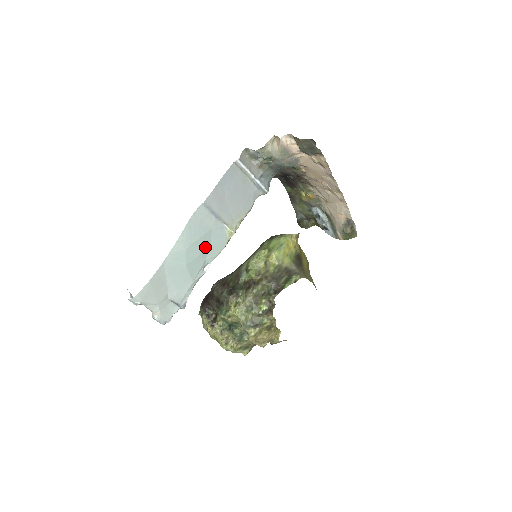
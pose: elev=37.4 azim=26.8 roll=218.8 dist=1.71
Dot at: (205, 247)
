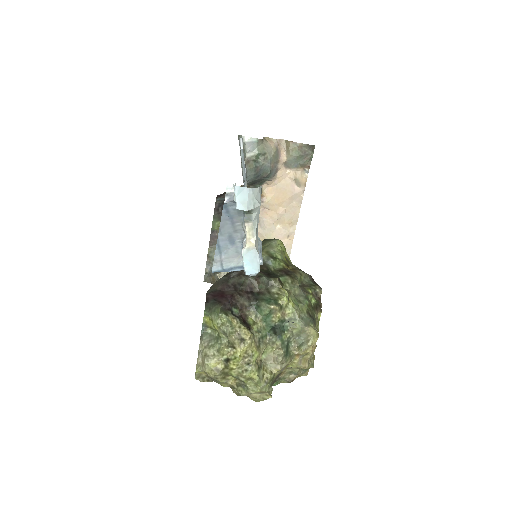
Dot at: occluded
